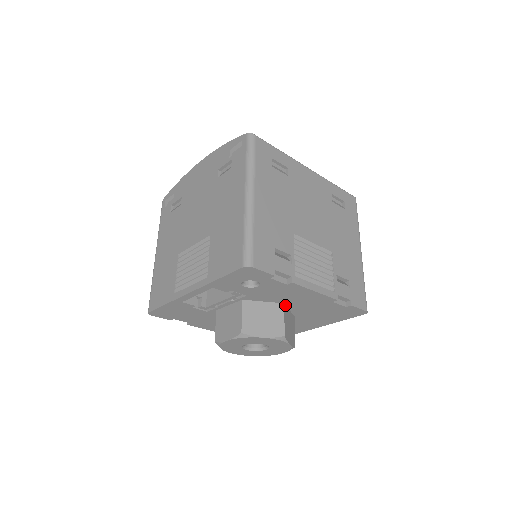
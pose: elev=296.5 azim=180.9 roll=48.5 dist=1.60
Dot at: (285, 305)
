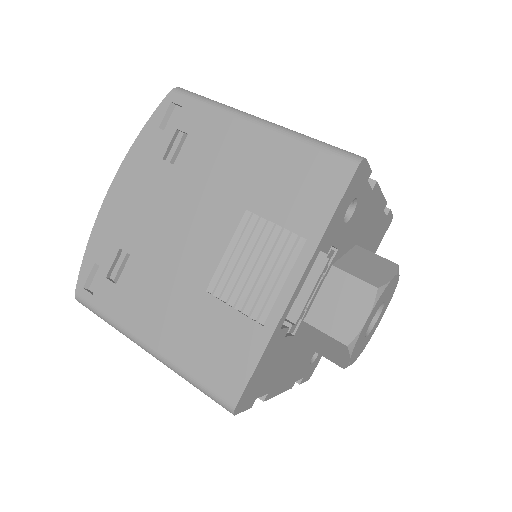
Dot at: occluded
